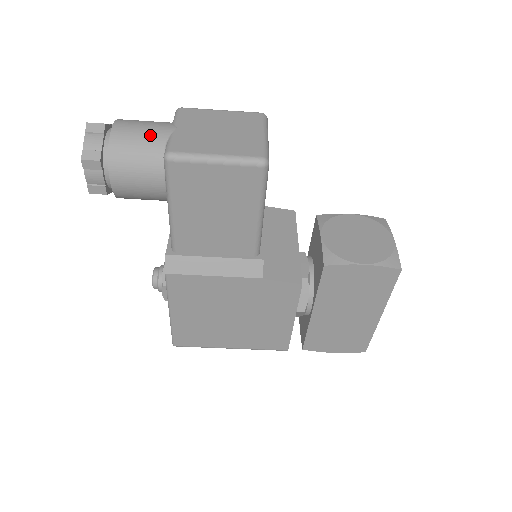
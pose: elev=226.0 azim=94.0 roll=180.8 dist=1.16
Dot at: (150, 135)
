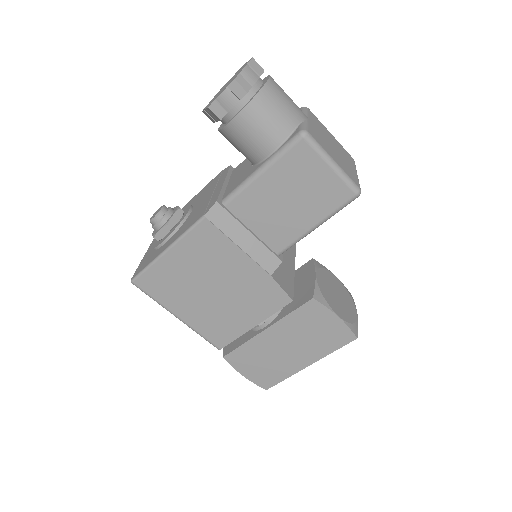
Dot at: (292, 108)
